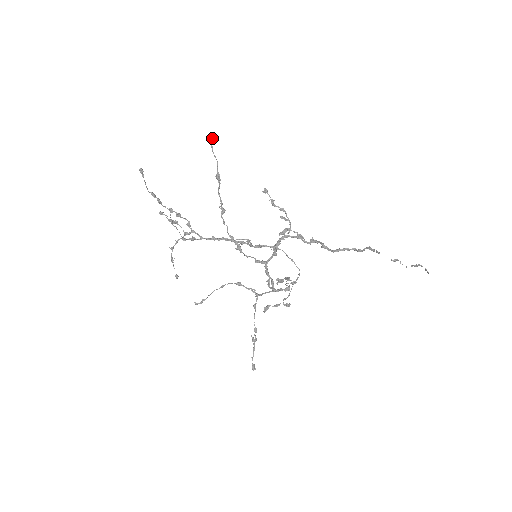
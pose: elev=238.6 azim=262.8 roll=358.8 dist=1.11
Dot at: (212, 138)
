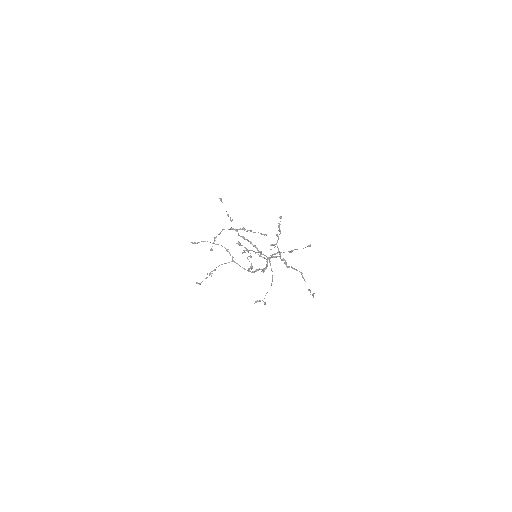
Dot at: occluded
